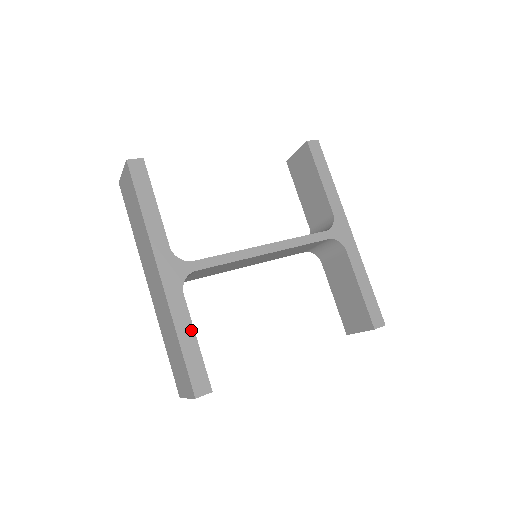
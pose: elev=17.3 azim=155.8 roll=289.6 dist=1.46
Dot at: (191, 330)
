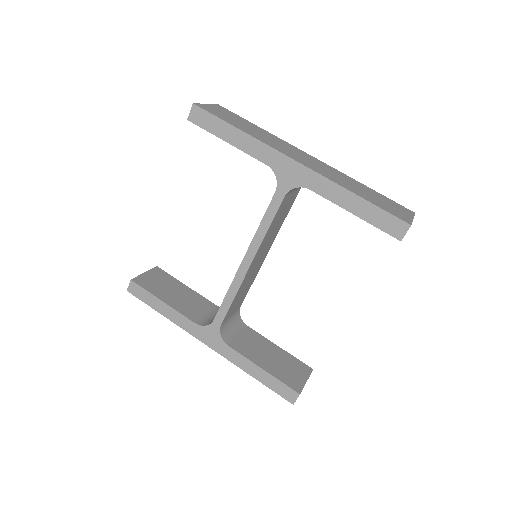
Dot at: (253, 365)
